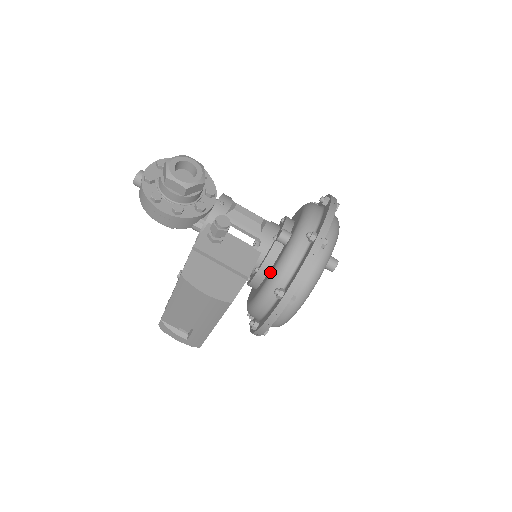
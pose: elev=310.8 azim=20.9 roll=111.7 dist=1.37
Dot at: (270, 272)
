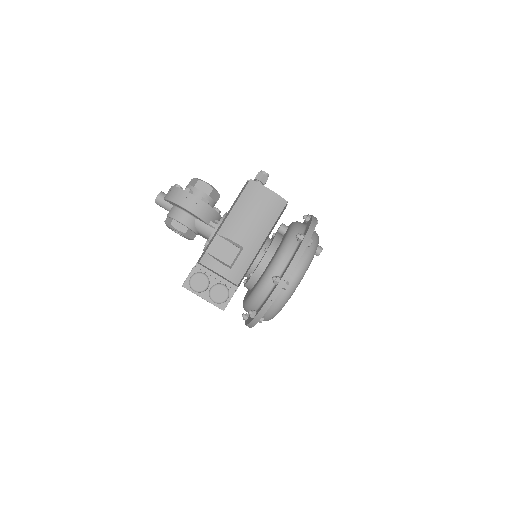
Dot at: (283, 239)
